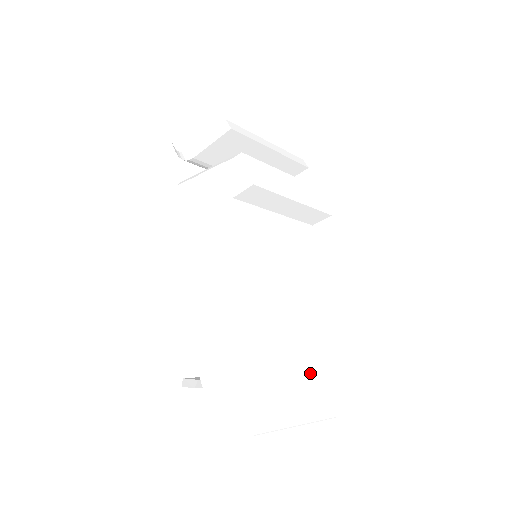
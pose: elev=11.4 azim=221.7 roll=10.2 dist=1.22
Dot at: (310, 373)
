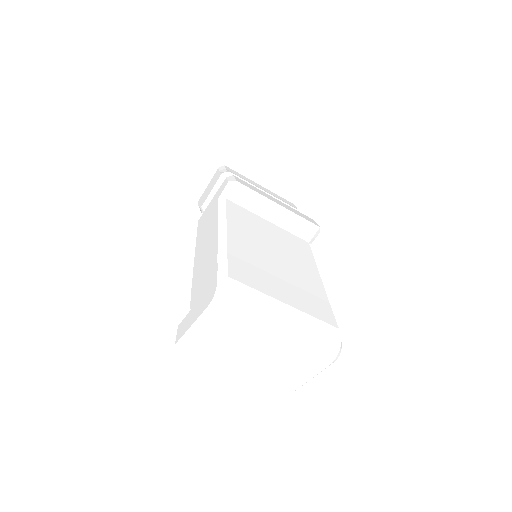
Dot at: (288, 297)
